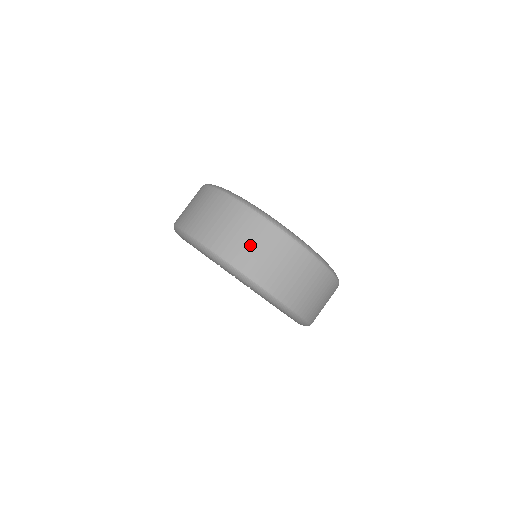
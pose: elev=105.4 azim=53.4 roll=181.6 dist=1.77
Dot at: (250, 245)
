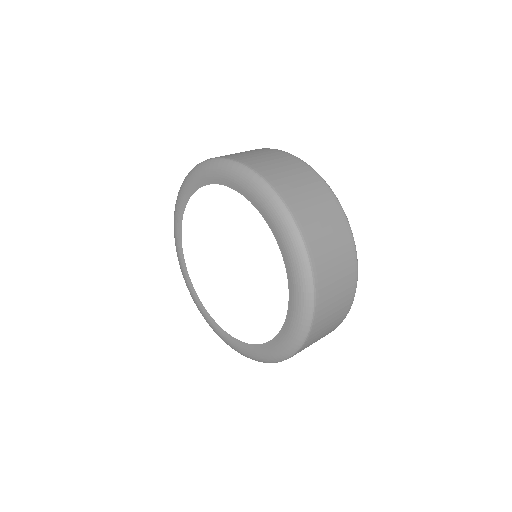
Dot at: (274, 163)
